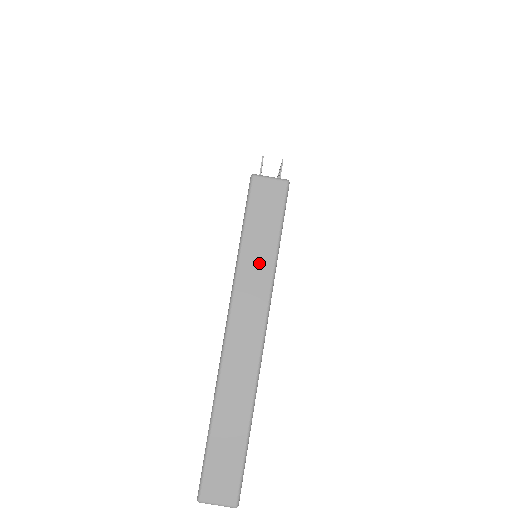
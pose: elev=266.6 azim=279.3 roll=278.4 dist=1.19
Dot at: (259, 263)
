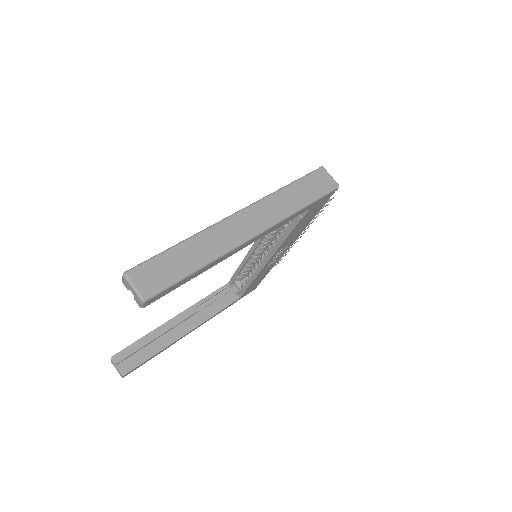
Dot at: (289, 201)
